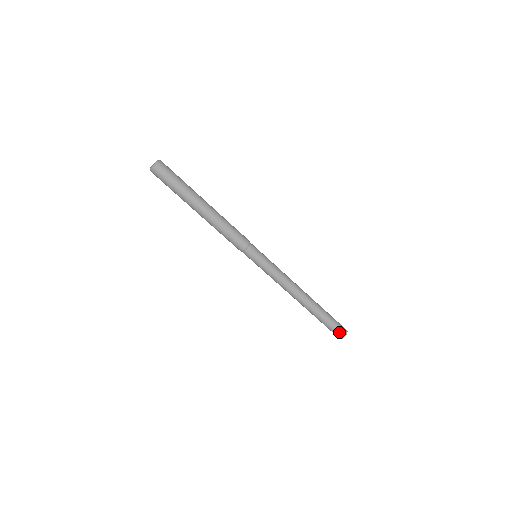
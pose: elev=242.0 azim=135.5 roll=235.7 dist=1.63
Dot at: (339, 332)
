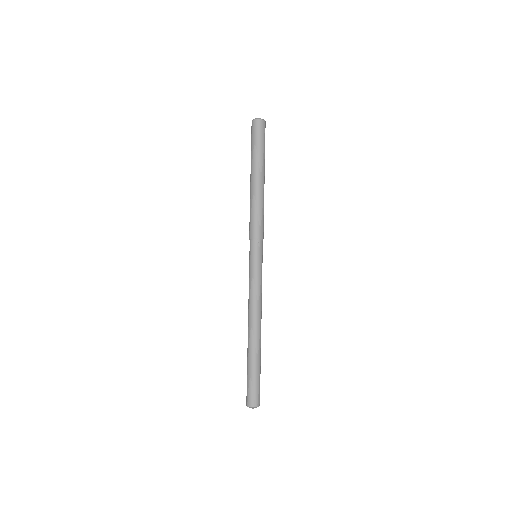
Dot at: (259, 396)
